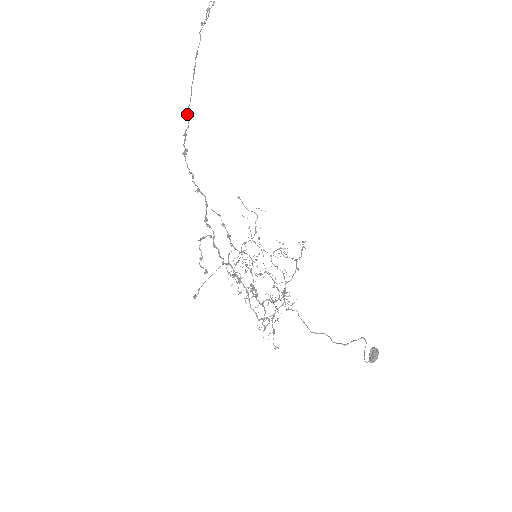
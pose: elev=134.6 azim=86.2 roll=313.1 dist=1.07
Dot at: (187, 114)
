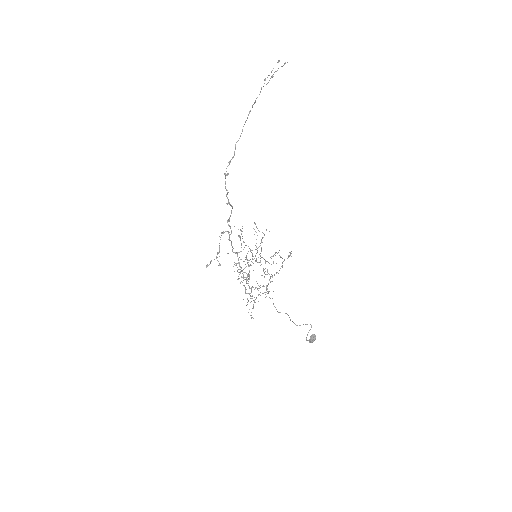
Dot at: (235, 147)
